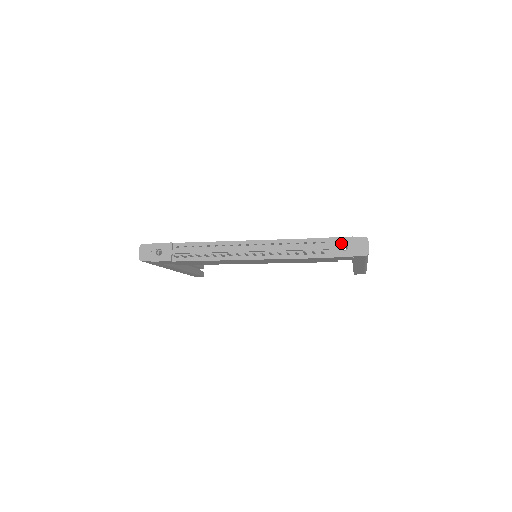
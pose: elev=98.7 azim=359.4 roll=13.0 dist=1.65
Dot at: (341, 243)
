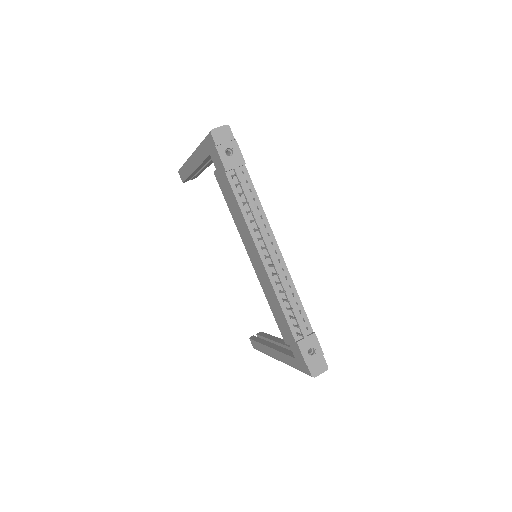
Dot at: (314, 347)
